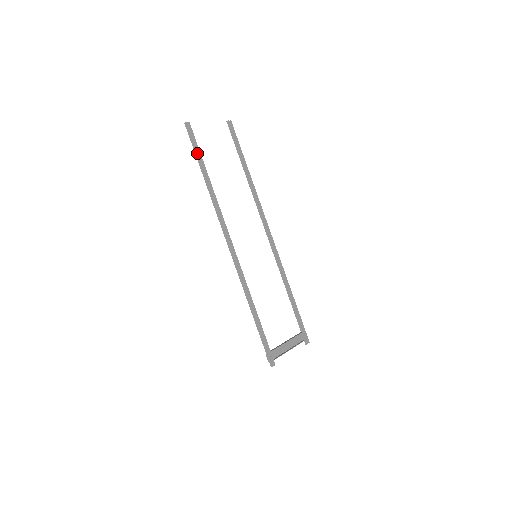
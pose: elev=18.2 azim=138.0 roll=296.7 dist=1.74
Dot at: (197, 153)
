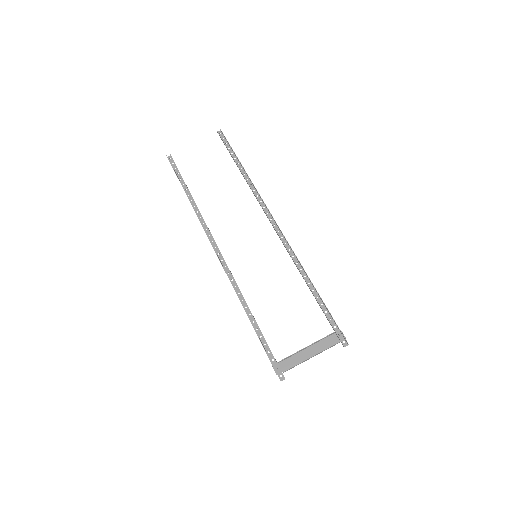
Dot at: (178, 178)
